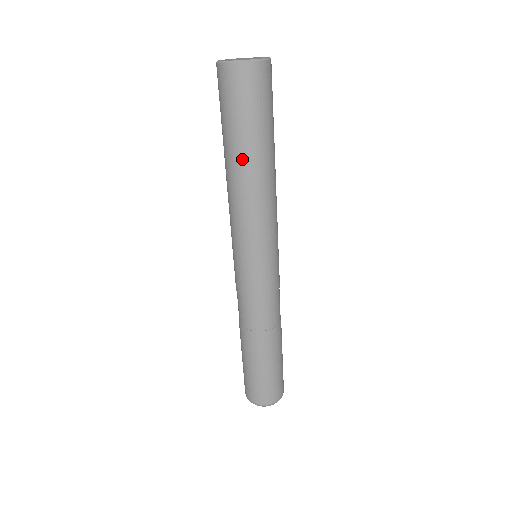
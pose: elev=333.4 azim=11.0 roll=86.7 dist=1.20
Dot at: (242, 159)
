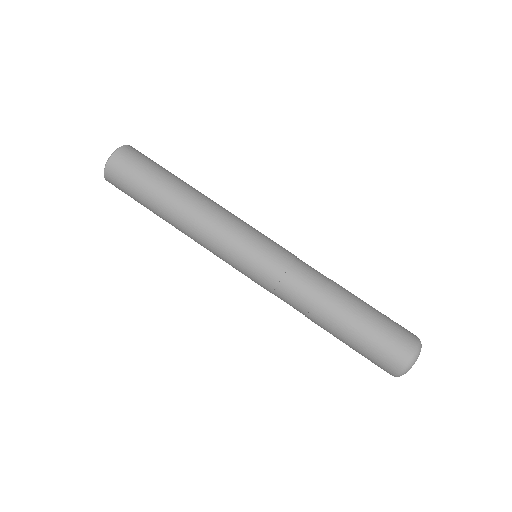
Dot at: (163, 208)
